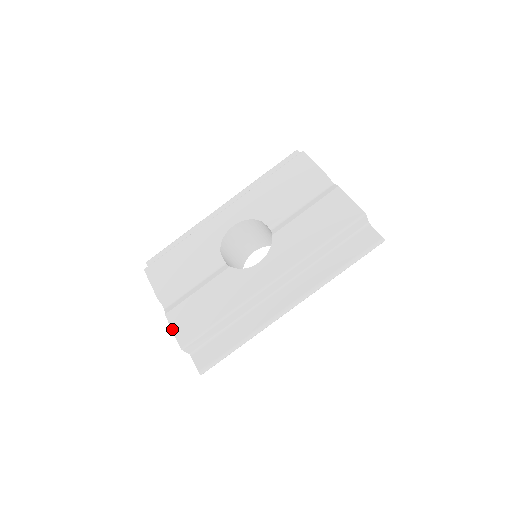
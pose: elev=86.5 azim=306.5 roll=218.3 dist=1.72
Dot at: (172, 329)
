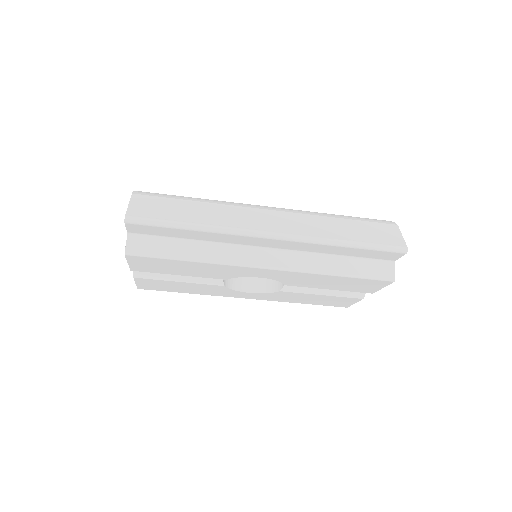
Dot at: (136, 284)
